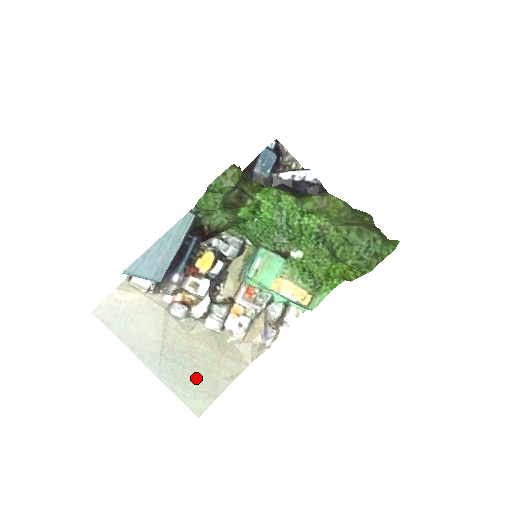
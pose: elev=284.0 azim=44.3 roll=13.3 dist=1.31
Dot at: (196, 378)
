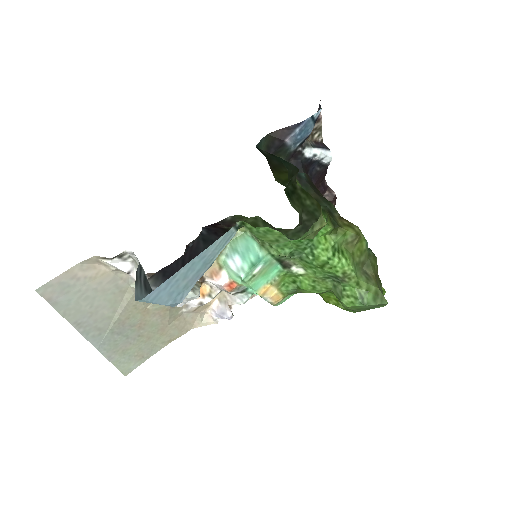
Dot at: (136, 345)
